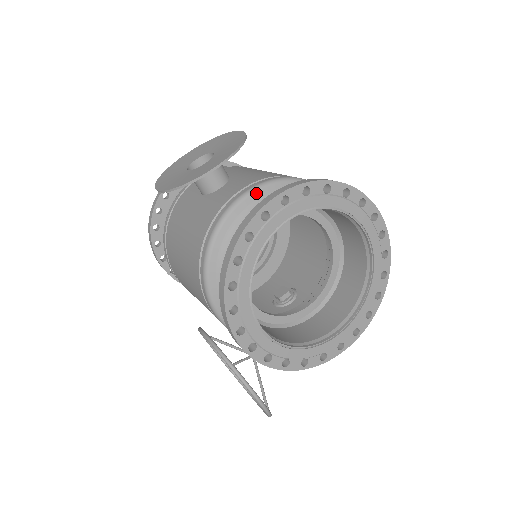
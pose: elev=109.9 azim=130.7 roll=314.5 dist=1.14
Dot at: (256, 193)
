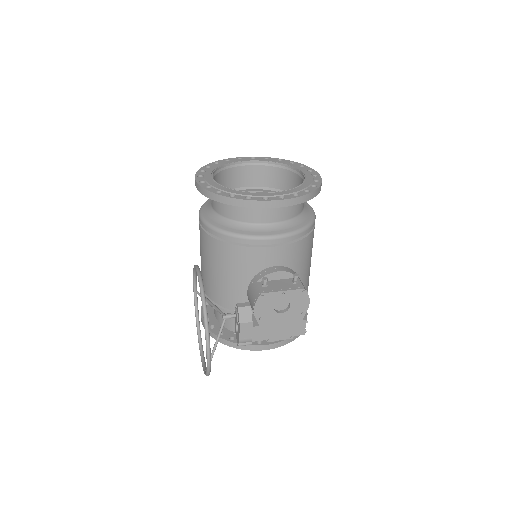
Dot at: occluded
